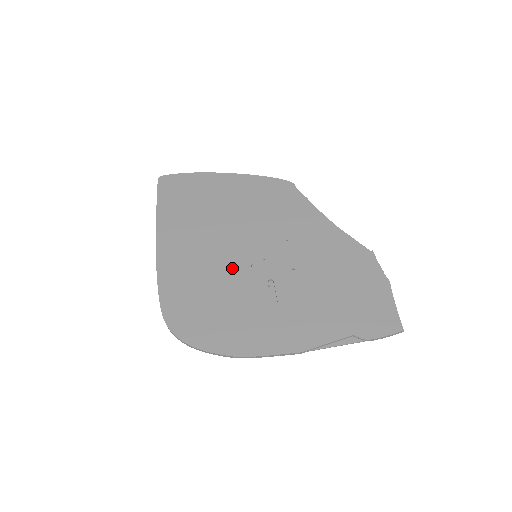
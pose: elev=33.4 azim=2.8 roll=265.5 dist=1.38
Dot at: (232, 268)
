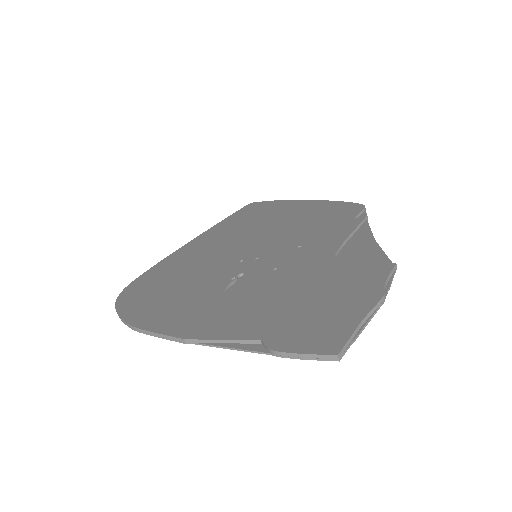
Dot at: (222, 260)
